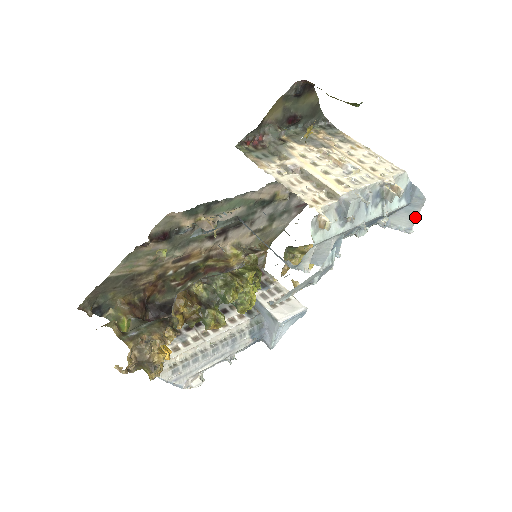
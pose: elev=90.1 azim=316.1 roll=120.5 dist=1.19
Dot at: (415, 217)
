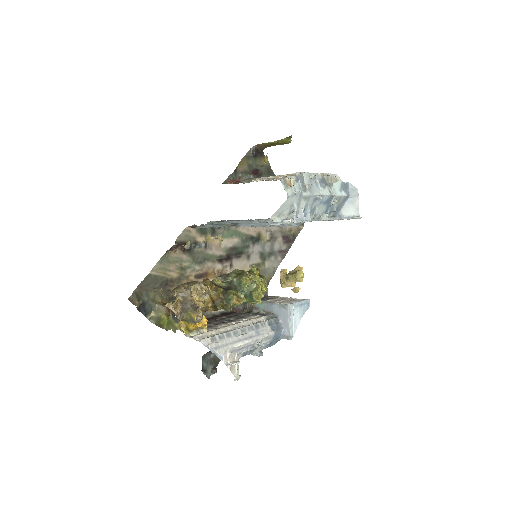
Dot at: (357, 205)
